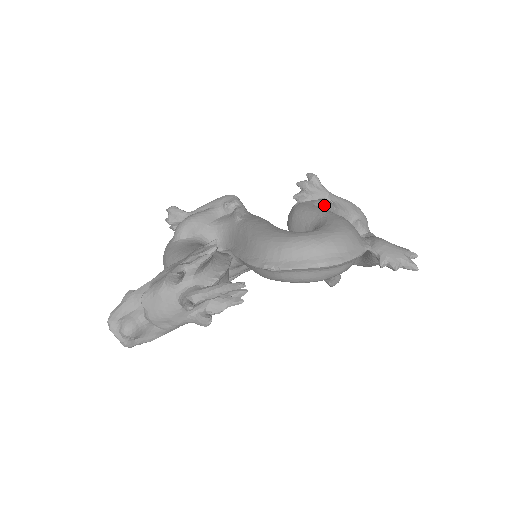
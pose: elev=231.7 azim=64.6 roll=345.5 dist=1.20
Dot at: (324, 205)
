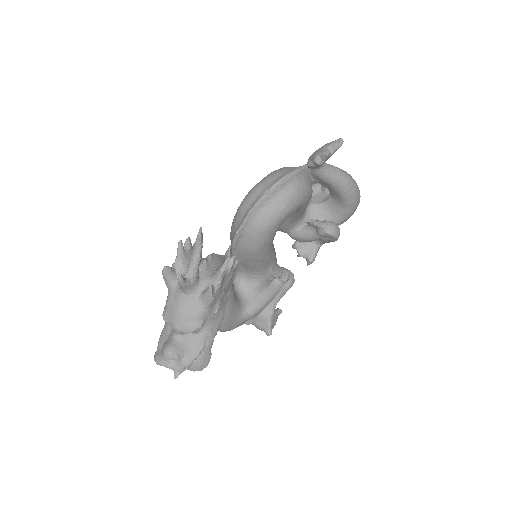
Dot at: occluded
